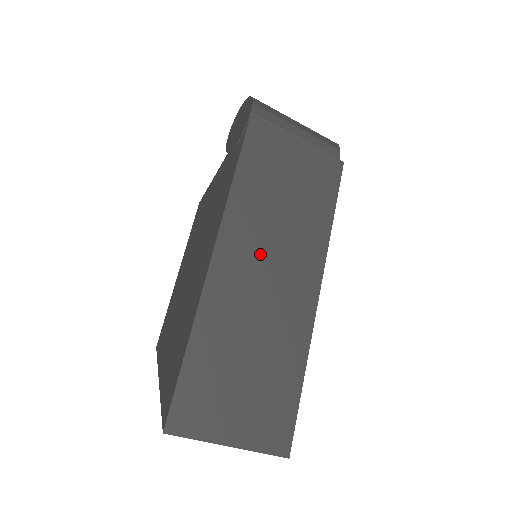
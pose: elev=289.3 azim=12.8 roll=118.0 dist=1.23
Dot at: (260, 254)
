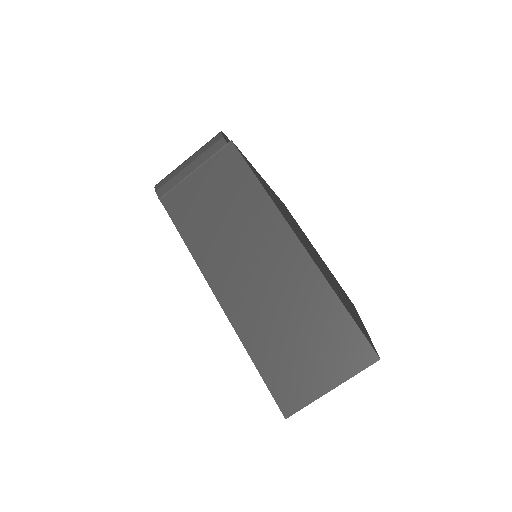
Dot at: (240, 265)
